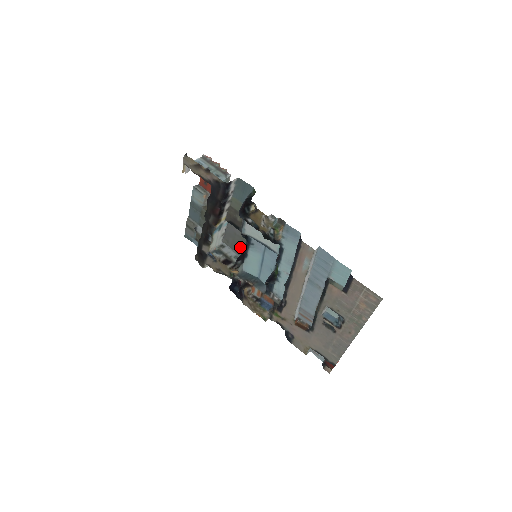
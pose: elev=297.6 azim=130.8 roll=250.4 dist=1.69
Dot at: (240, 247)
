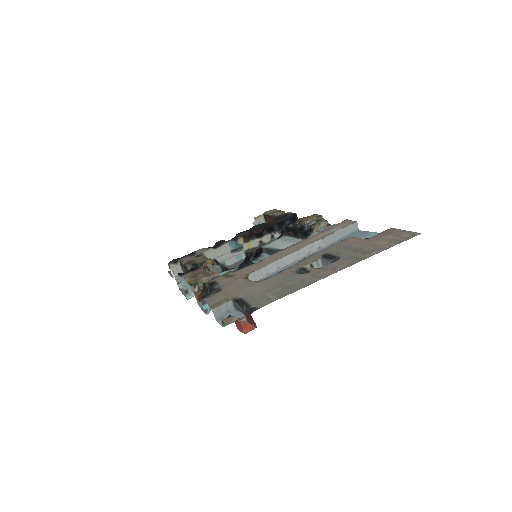
Dot at: occluded
